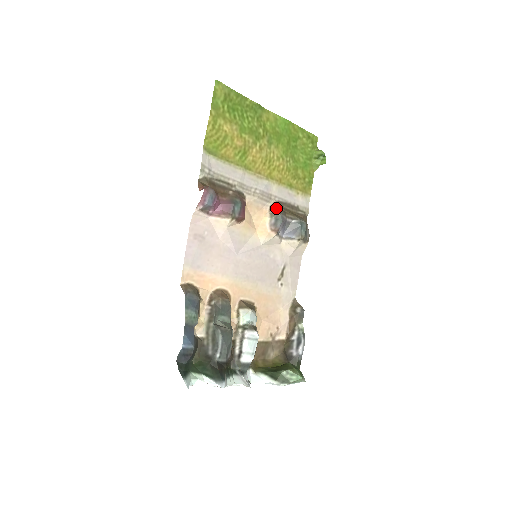
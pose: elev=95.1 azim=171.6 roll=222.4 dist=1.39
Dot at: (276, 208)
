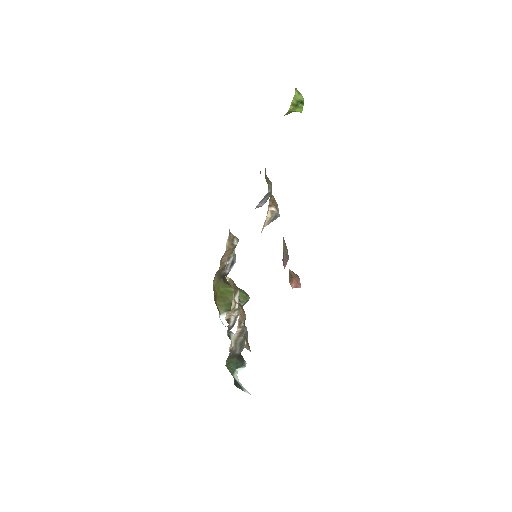
Dot at: (271, 198)
